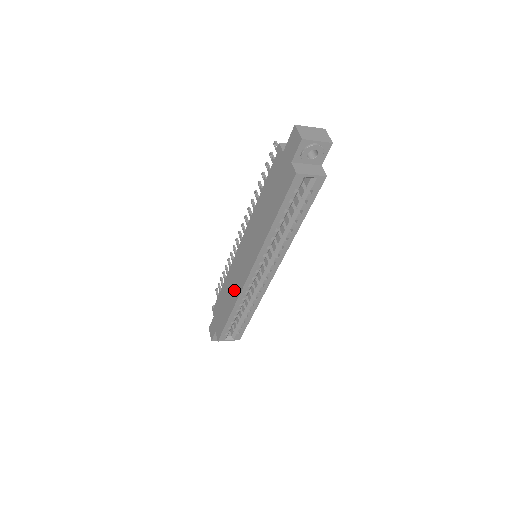
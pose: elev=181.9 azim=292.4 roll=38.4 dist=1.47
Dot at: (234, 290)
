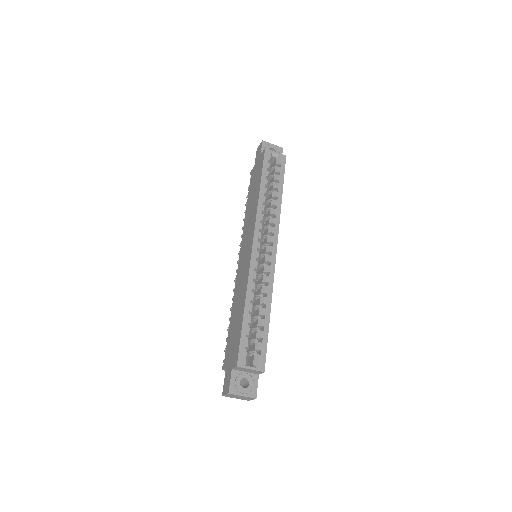
Dot at: (243, 285)
